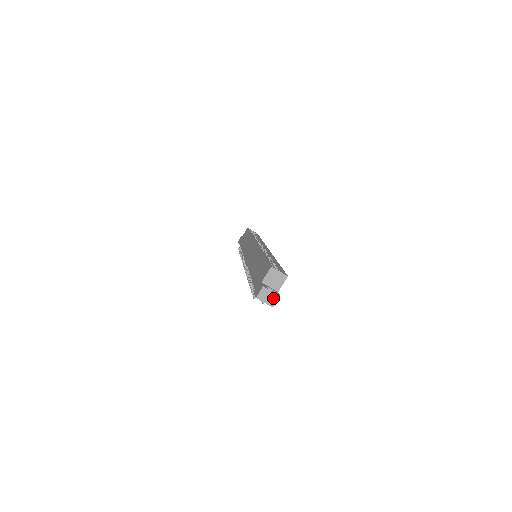
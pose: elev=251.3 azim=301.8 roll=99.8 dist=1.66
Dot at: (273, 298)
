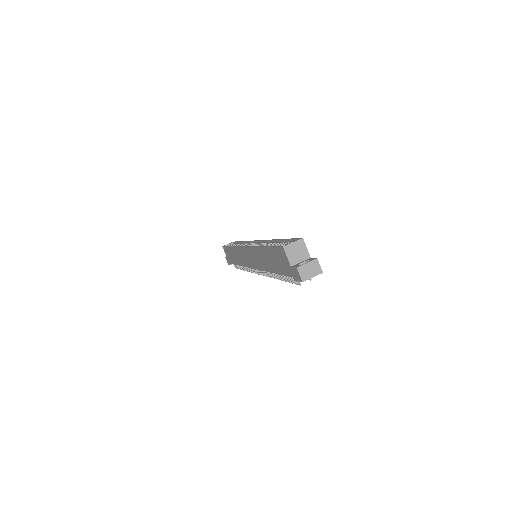
Dot at: (314, 266)
